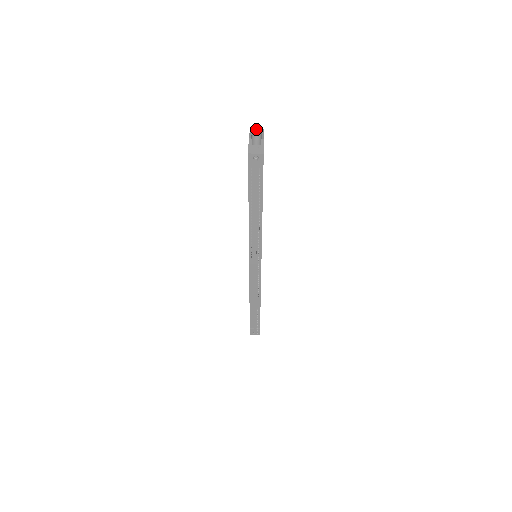
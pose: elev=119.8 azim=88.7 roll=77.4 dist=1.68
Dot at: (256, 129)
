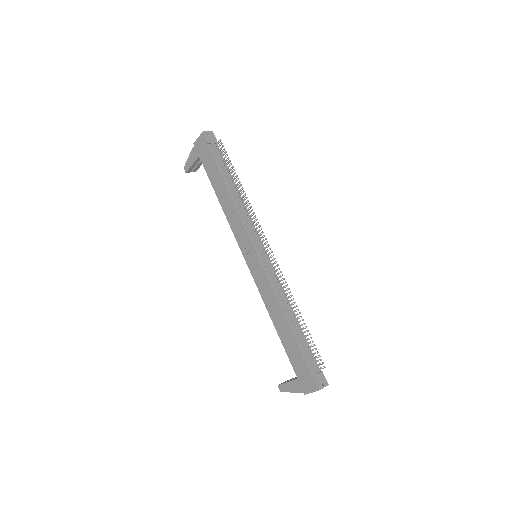
Dot at: occluded
